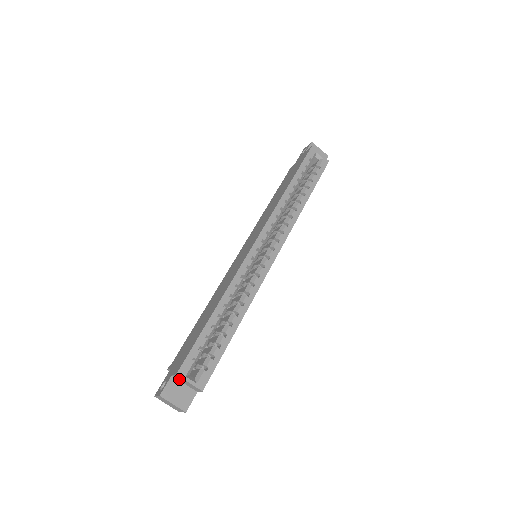
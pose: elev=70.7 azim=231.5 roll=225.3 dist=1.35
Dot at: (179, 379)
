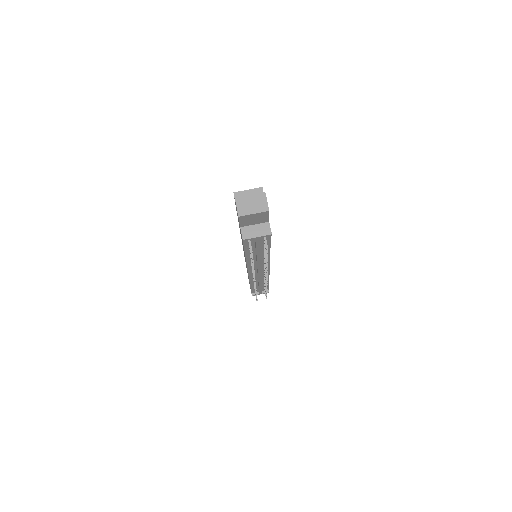
Dot at: occluded
